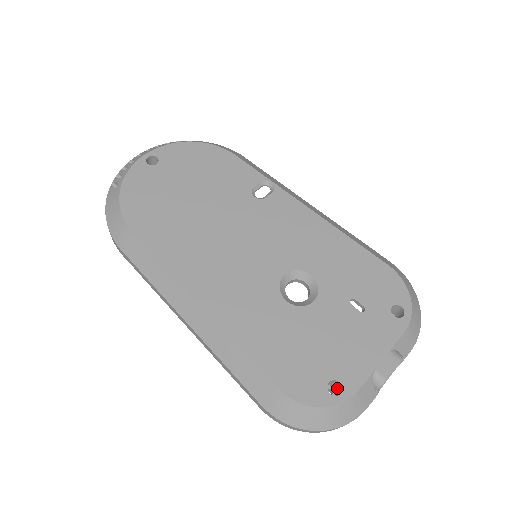
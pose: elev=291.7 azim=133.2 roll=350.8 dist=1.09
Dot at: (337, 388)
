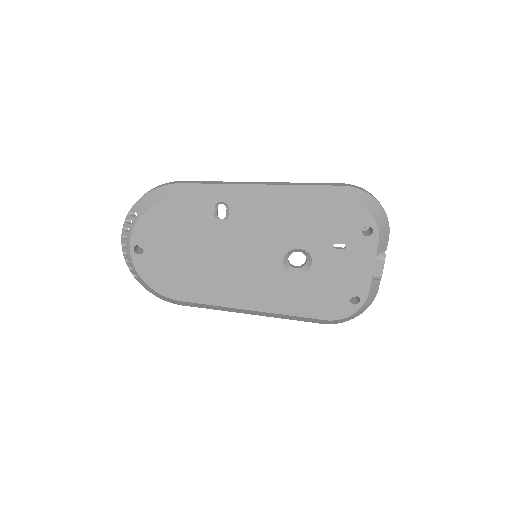
Dot at: occluded
